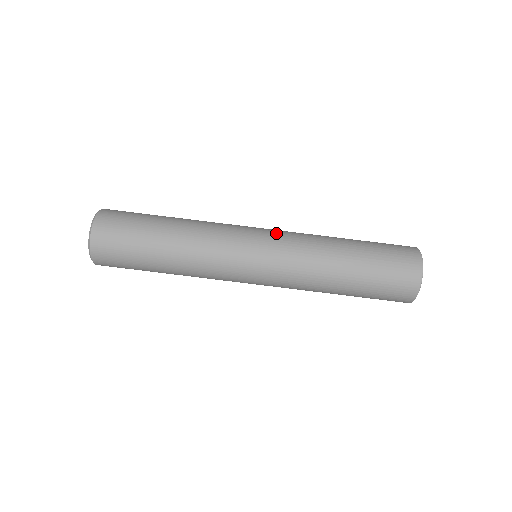
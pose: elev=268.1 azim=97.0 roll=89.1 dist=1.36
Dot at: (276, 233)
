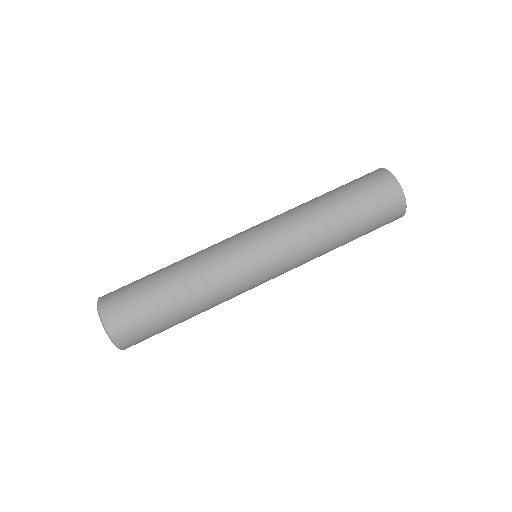
Dot at: (264, 228)
